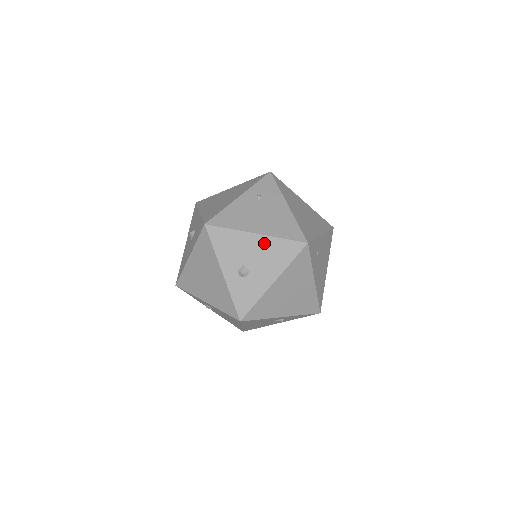
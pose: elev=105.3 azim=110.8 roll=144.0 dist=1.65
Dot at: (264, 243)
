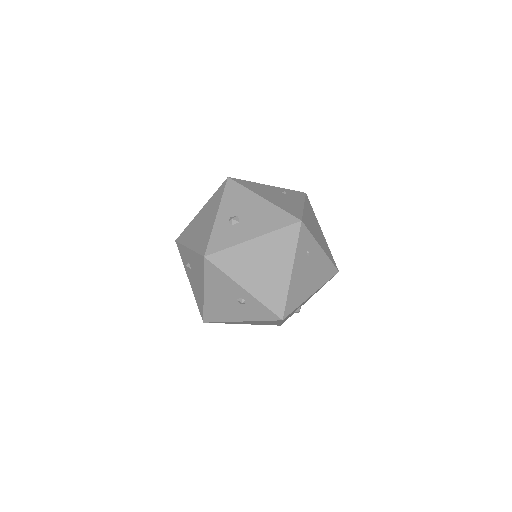
Dot at: (265, 207)
